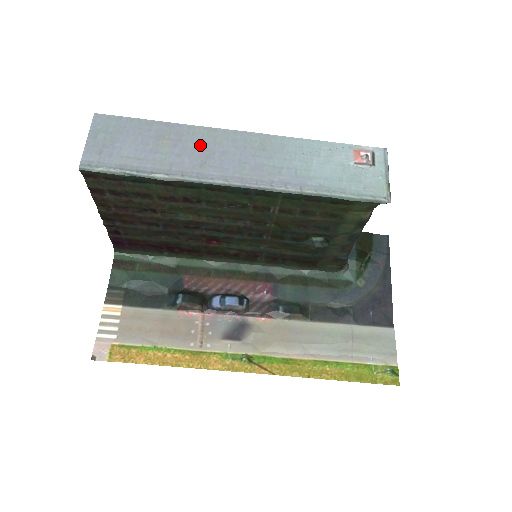
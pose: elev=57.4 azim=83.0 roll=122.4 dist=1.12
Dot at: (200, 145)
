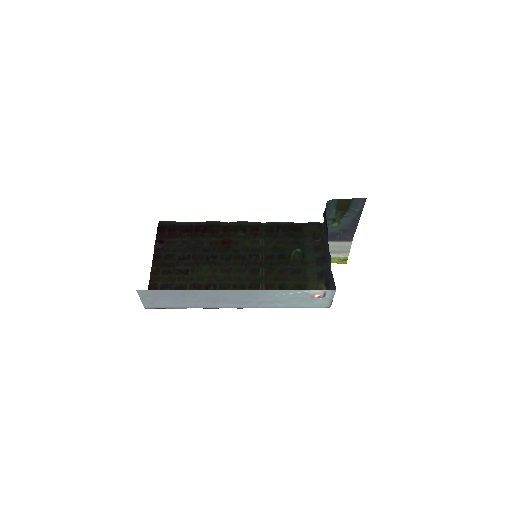
Dot at: (209, 297)
